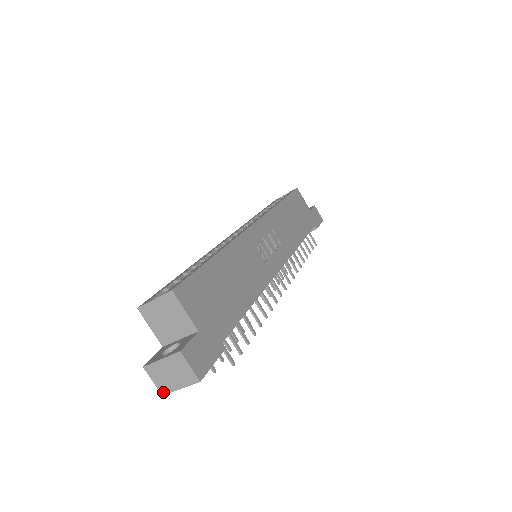
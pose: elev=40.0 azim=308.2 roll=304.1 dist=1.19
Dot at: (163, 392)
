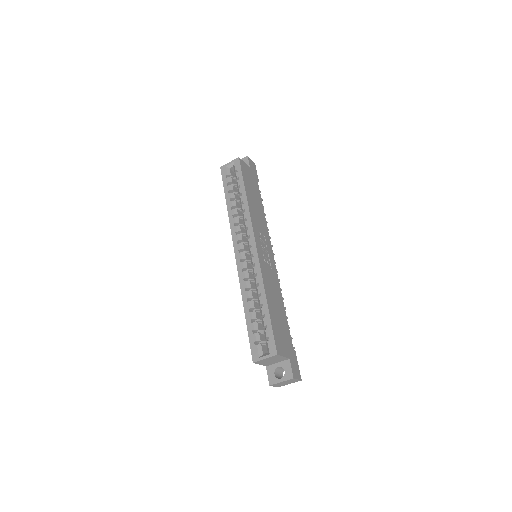
Dot at: occluded
